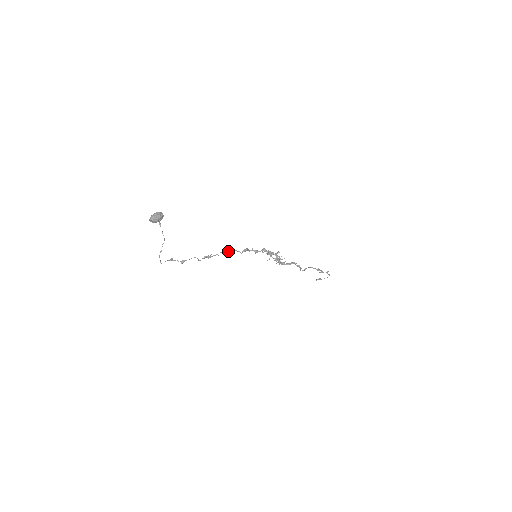
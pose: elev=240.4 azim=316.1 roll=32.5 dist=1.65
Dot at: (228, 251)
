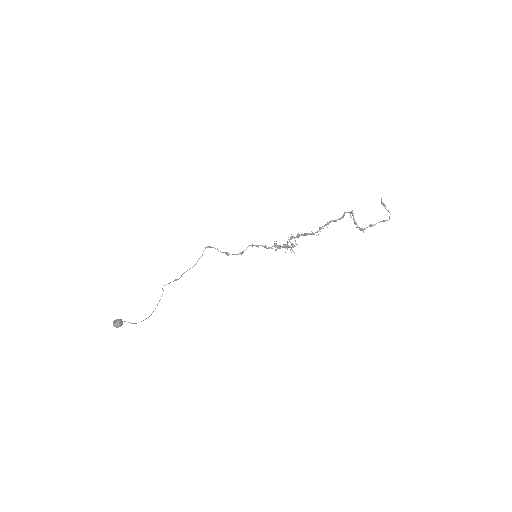
Dot at: occluded
